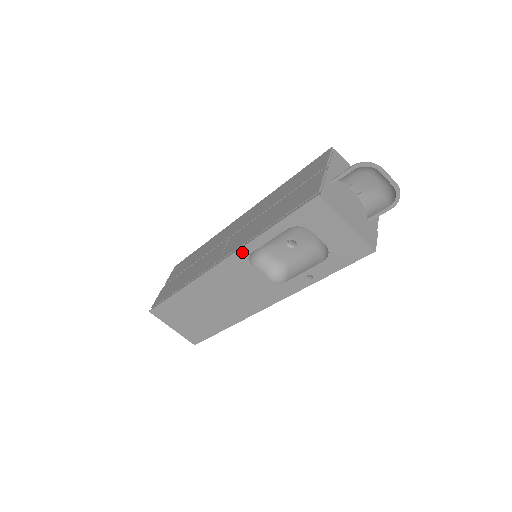
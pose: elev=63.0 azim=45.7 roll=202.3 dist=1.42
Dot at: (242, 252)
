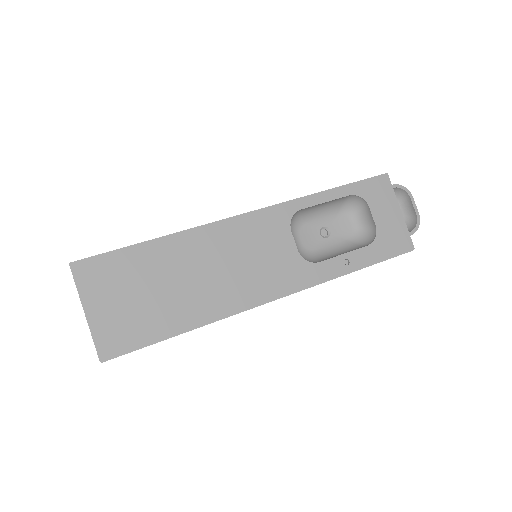
Dot at: (289, 206)
